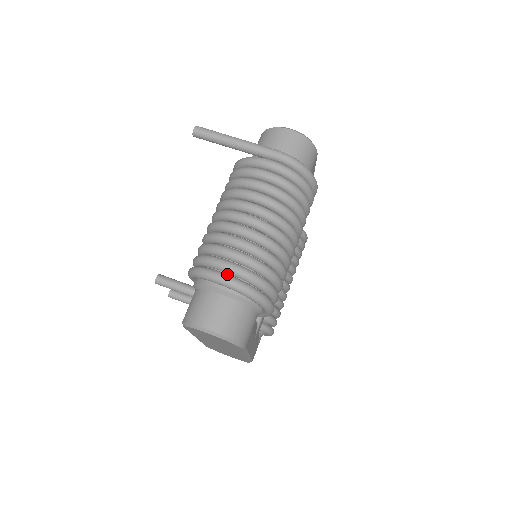
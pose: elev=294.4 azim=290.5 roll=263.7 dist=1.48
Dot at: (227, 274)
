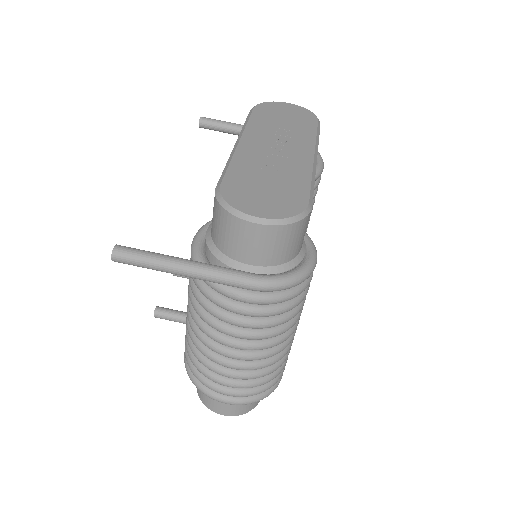
Dot at: (224, 396)
